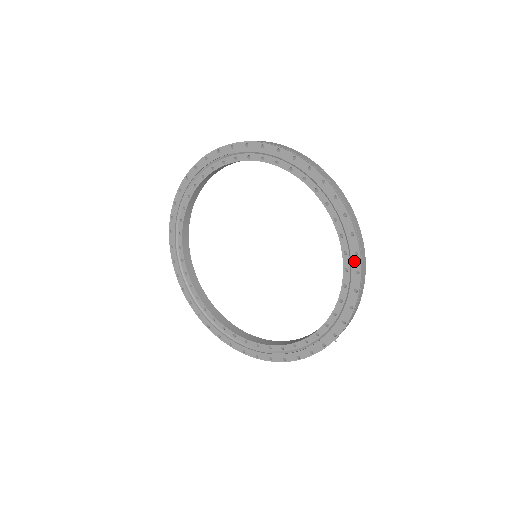
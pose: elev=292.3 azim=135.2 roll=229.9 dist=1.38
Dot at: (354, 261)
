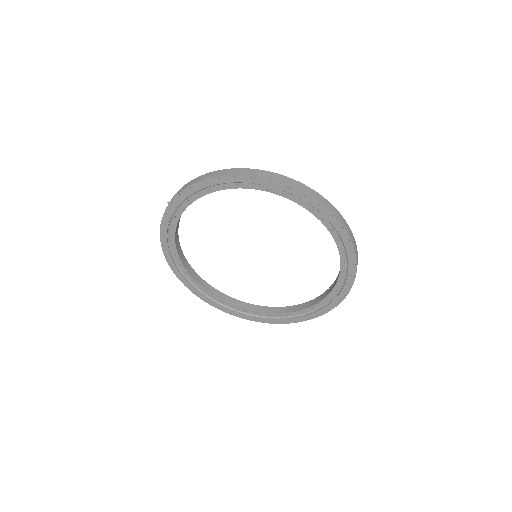
Dot at: (350, 257)
